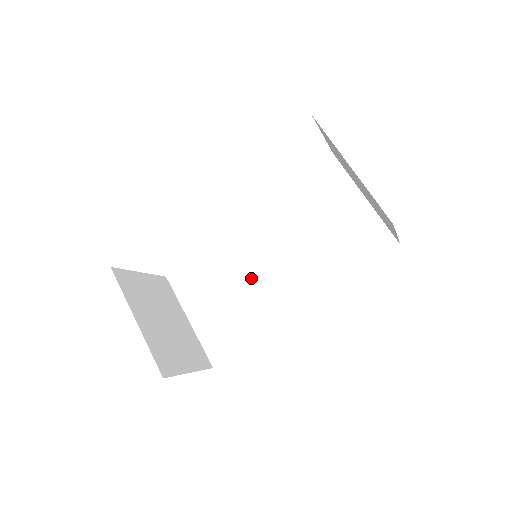
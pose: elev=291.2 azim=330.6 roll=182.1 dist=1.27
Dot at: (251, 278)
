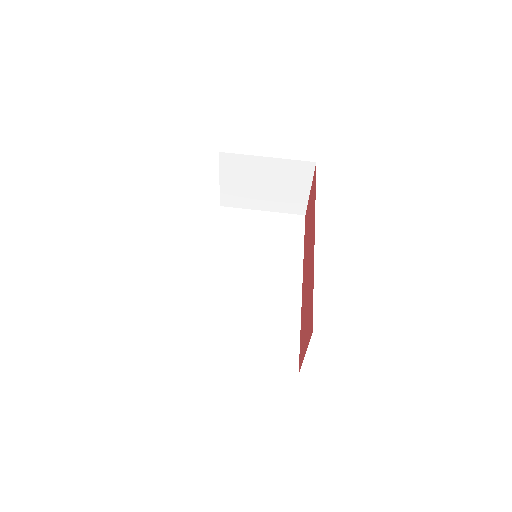
Dot at: (252, 299)
